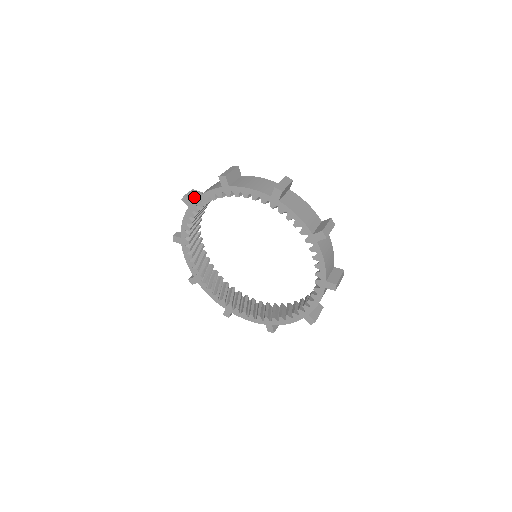
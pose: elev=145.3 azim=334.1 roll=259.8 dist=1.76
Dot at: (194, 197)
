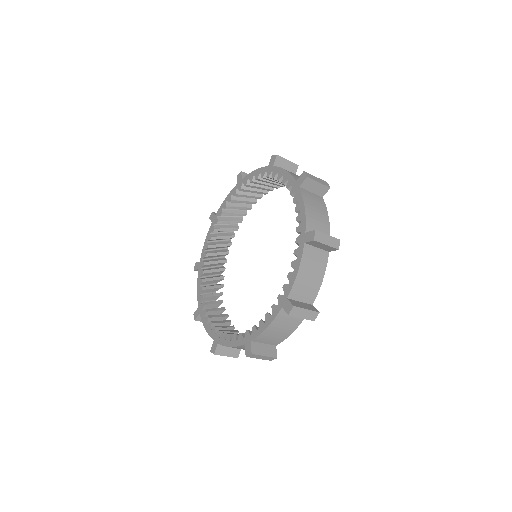
Dot at: occluded
